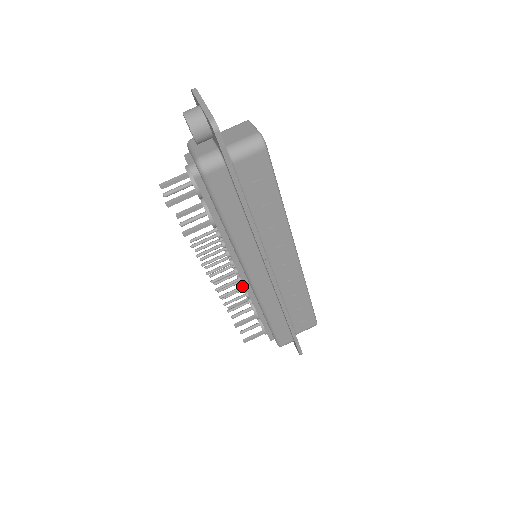
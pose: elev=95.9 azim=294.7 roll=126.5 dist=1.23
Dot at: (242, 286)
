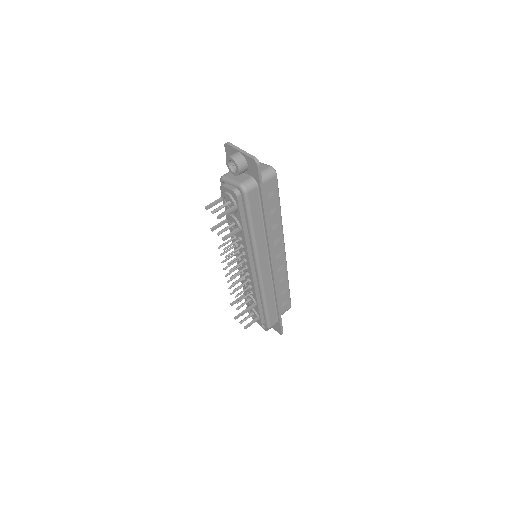
Dot at: (248, 280)
